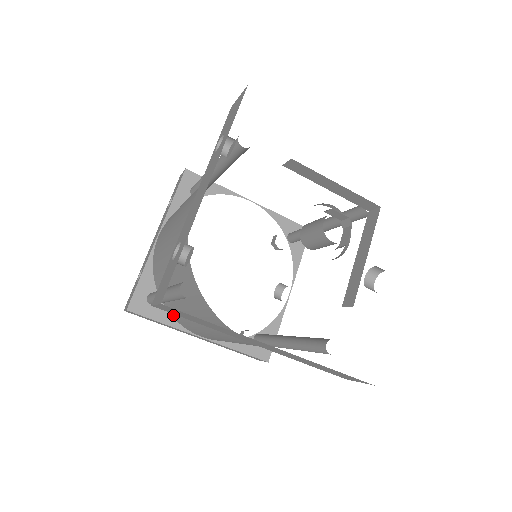
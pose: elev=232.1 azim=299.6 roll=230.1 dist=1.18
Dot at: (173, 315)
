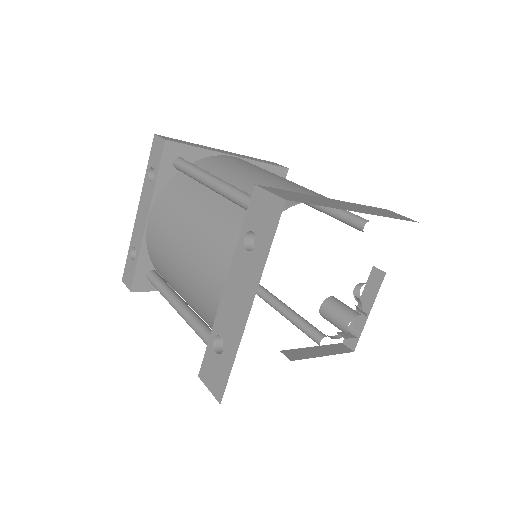
Dot at: occluded
